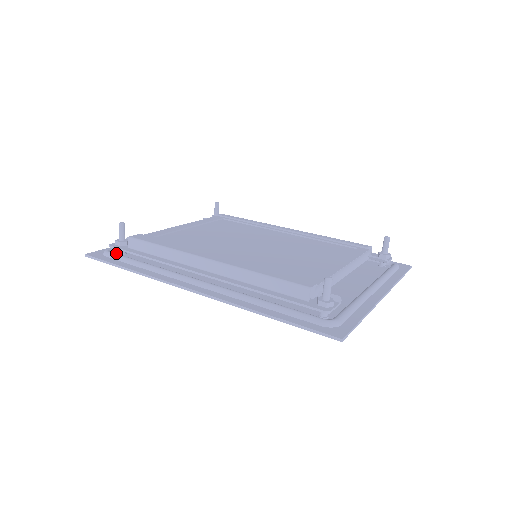
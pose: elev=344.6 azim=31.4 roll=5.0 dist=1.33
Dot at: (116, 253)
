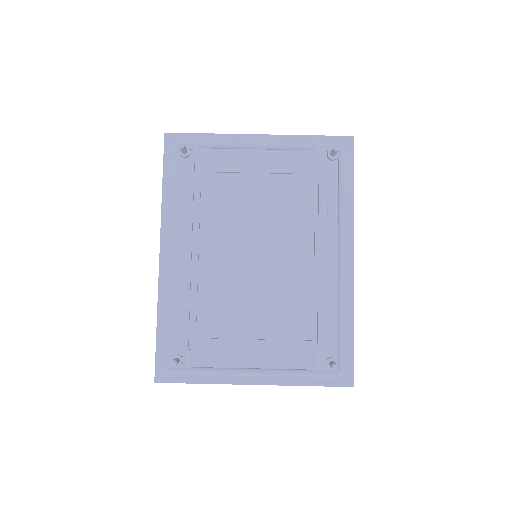
Dot at: occluded
